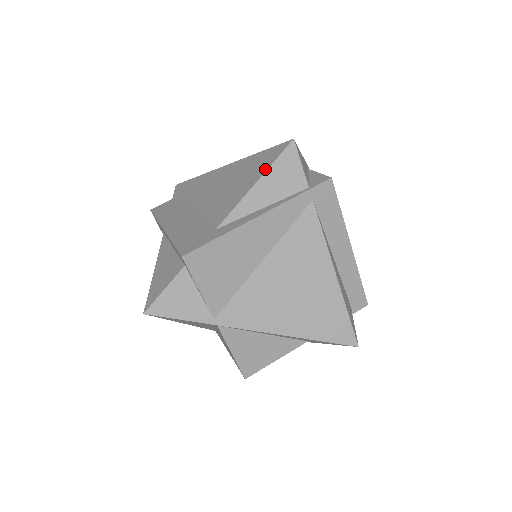
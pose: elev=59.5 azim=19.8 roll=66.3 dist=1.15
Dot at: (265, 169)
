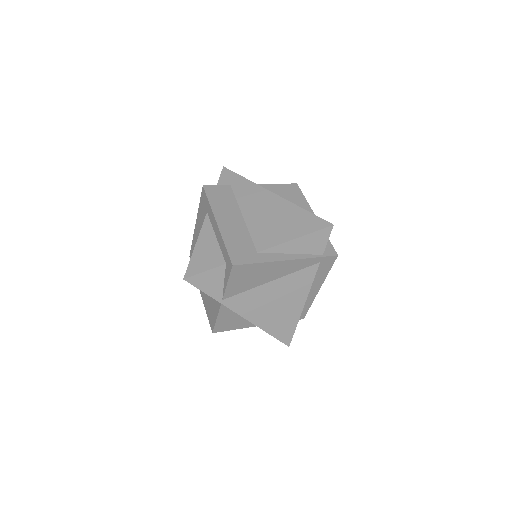
Dot at: (307, 232)
